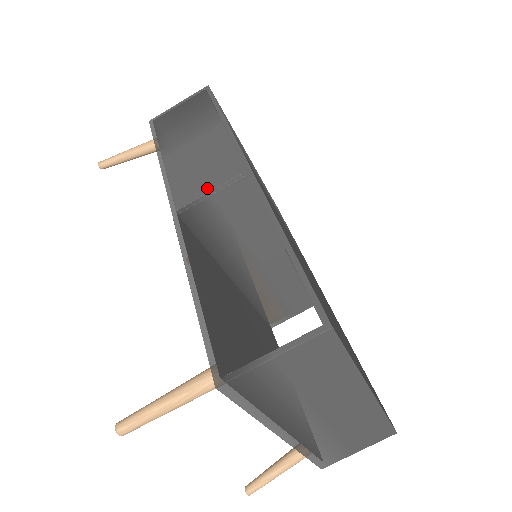
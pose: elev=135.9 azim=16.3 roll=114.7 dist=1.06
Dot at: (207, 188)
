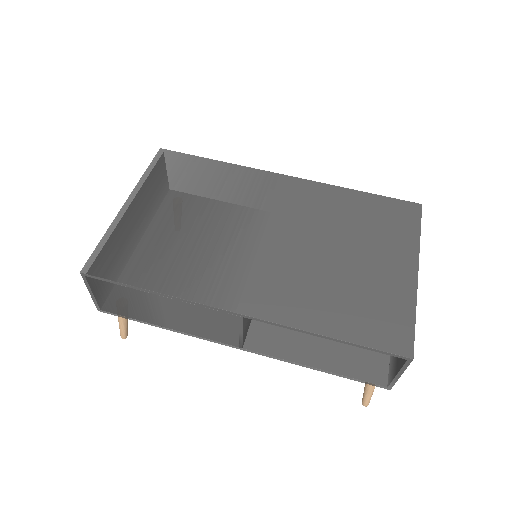
Dot at: (233, 333)
